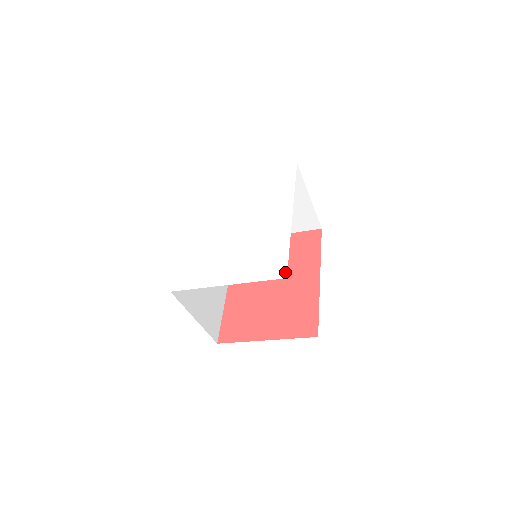
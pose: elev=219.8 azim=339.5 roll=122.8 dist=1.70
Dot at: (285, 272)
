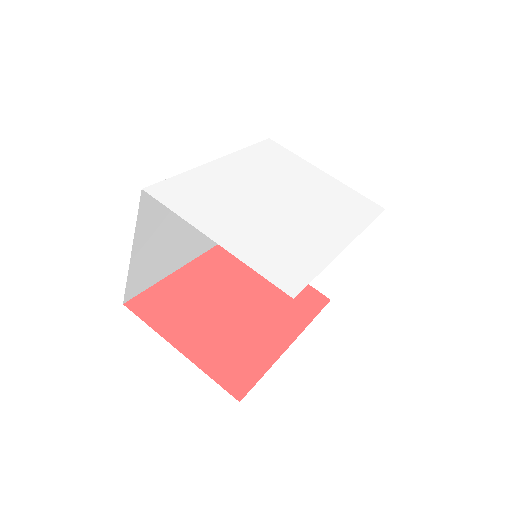
Dot at: (297, 291)
